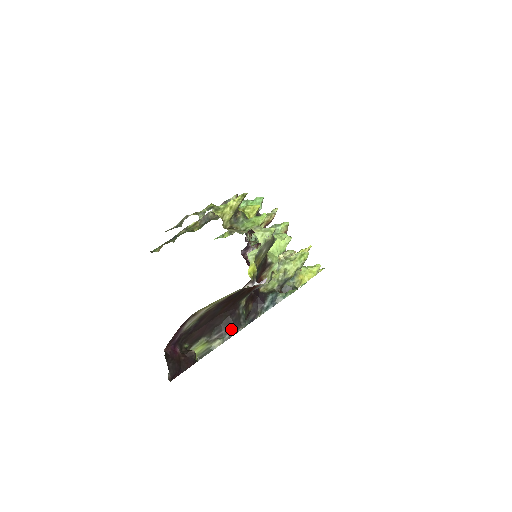
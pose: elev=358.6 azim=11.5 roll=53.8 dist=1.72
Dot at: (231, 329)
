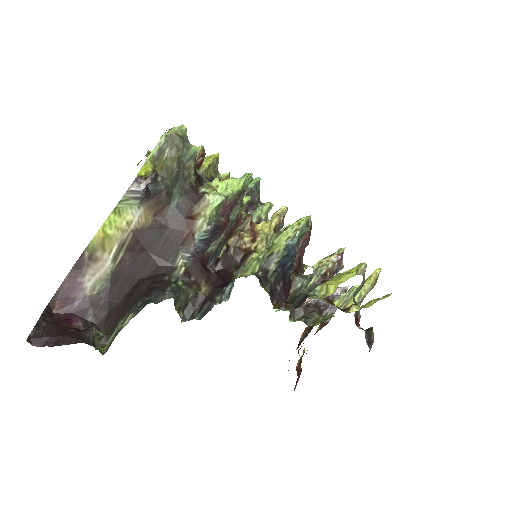
Dot at: (149, 299)
